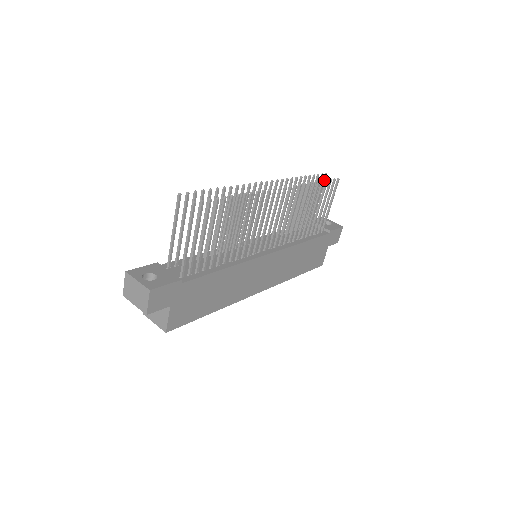
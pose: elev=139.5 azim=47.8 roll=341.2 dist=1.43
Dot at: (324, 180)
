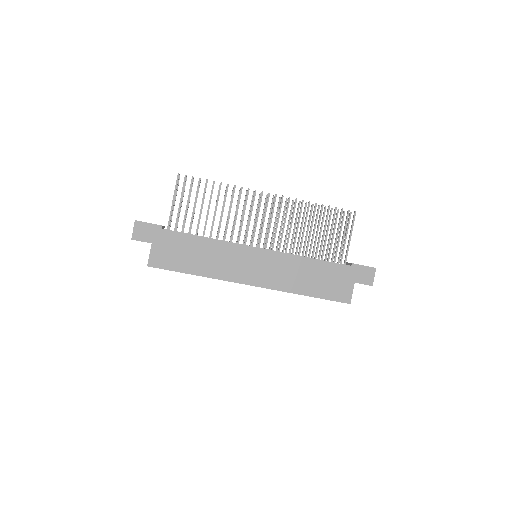
Dot at: (349, 218)
